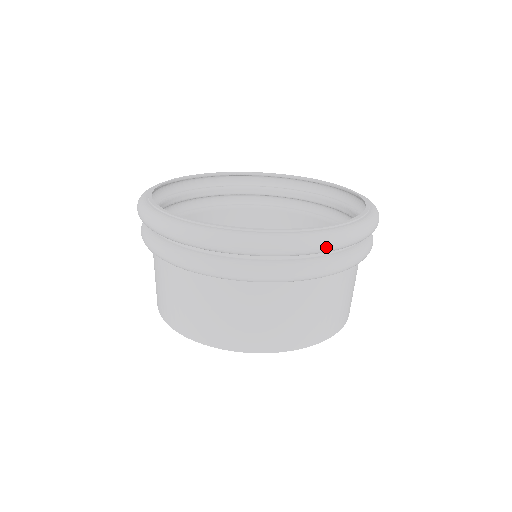
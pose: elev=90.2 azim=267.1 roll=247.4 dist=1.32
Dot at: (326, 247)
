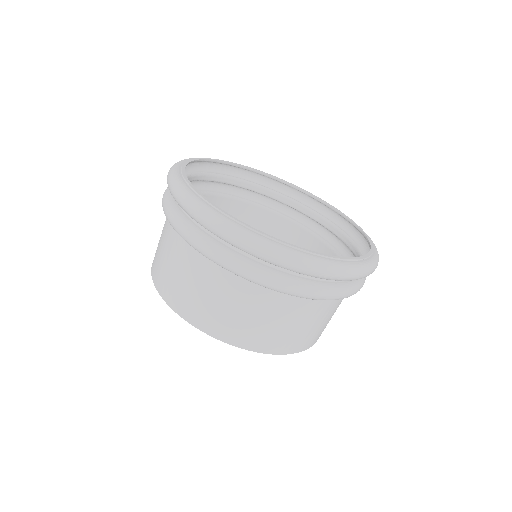
Dot at: (296, 267)
